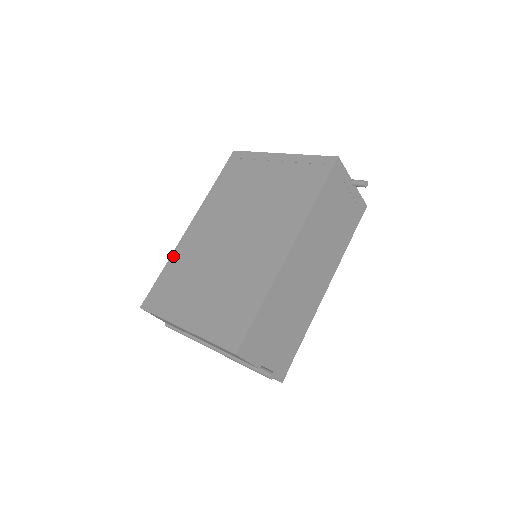
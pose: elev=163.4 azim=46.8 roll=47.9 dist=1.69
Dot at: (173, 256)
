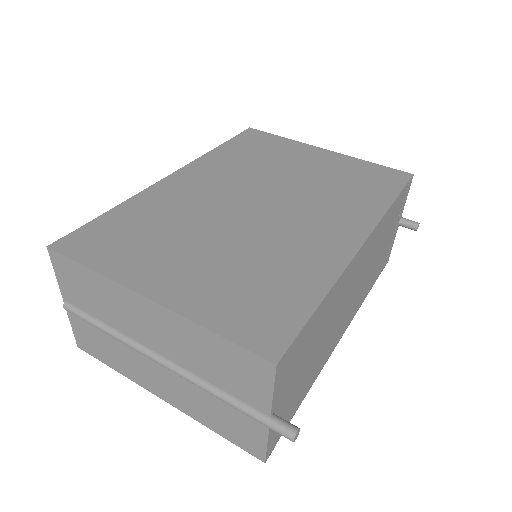
Dot at: (136, 198)
